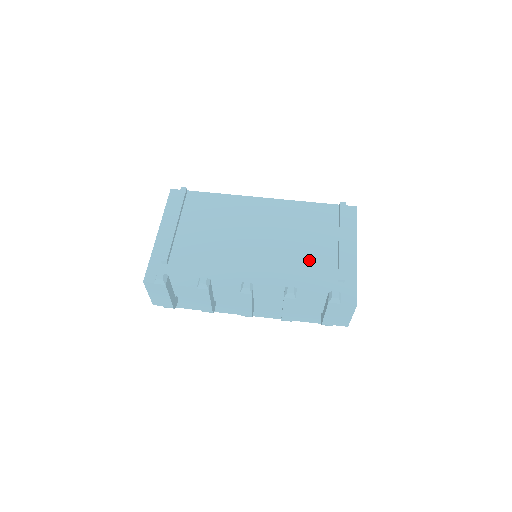
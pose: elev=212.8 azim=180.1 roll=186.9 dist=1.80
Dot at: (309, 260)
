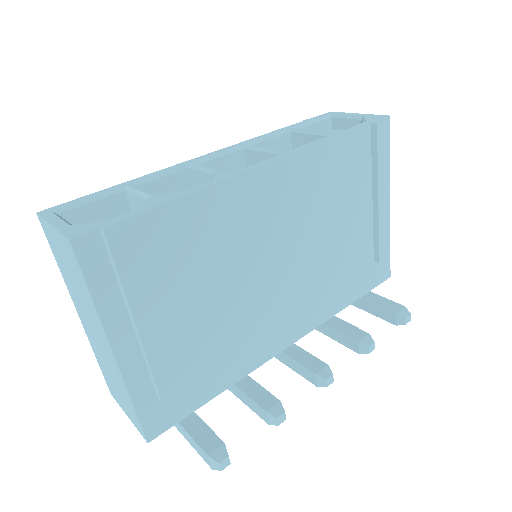
Dot at: (346, 251)
